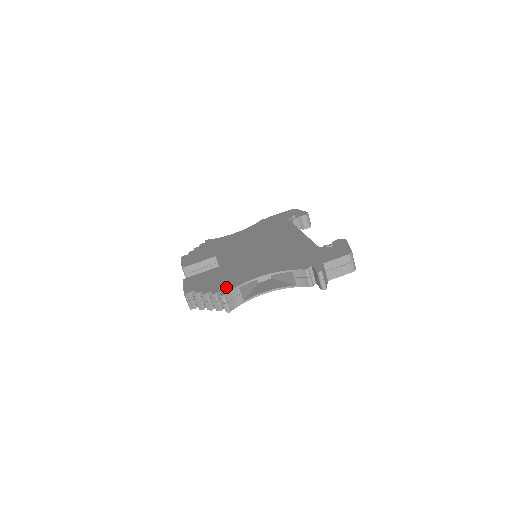
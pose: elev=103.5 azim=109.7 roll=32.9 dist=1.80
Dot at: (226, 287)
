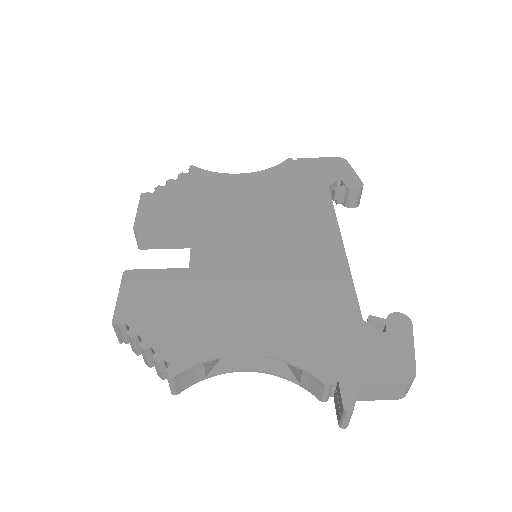
Dot at: (182, 352)
